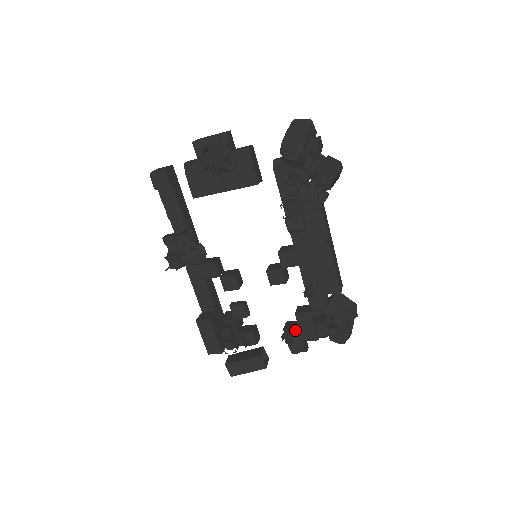
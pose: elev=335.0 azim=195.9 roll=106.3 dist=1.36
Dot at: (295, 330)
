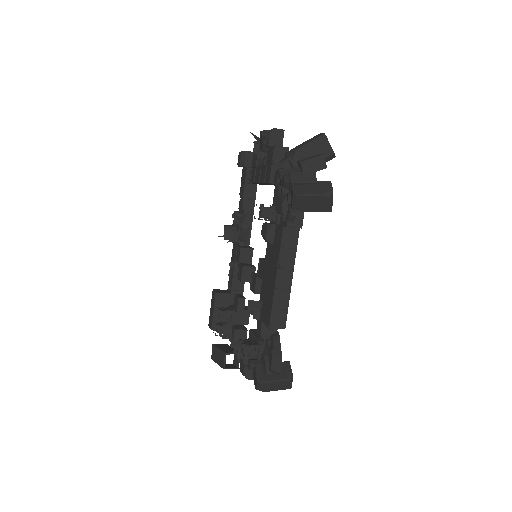
Dot at: occluded
